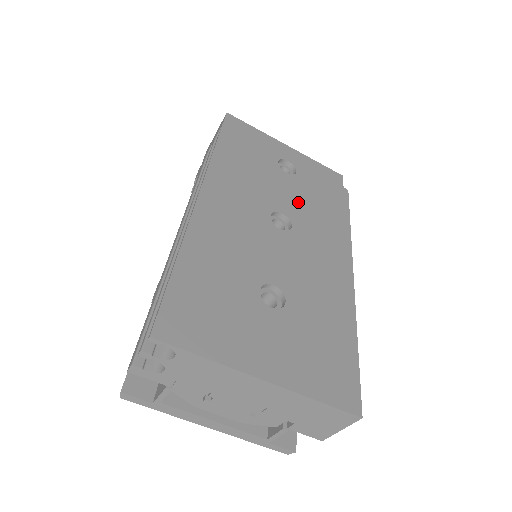
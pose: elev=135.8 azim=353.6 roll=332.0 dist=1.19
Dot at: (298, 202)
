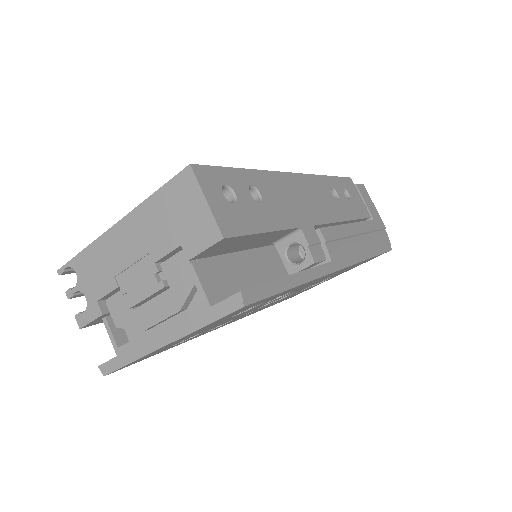
Dot at: occluded
